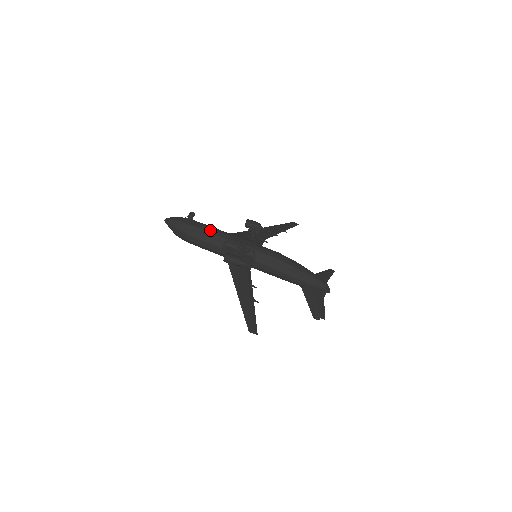
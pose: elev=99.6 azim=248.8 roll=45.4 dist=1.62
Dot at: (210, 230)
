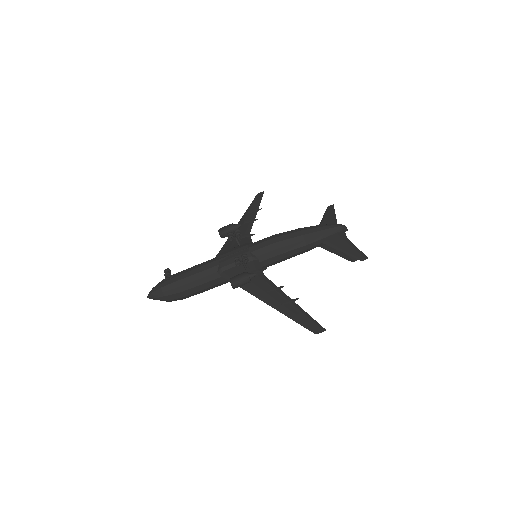
Dot at: (196, 271)
